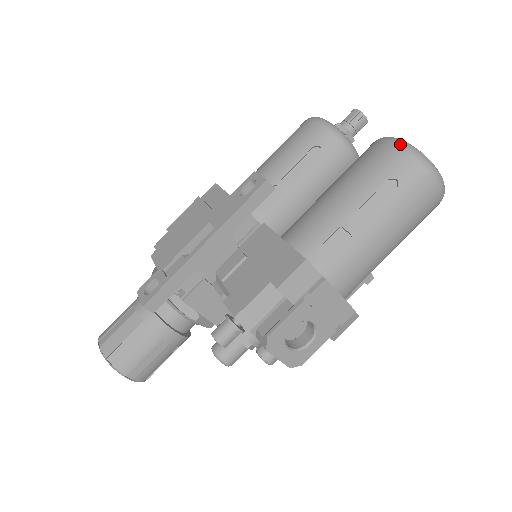
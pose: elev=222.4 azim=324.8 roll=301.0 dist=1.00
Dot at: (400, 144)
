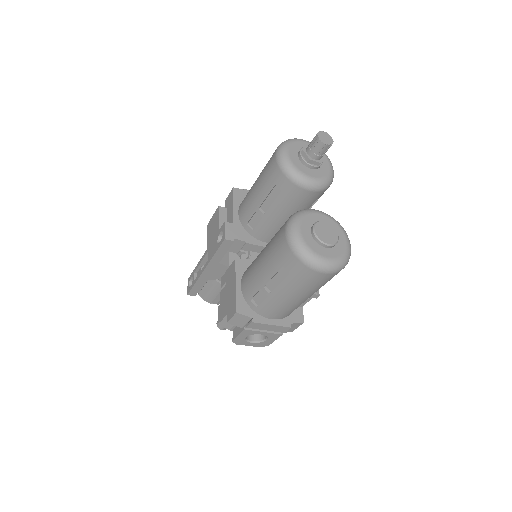
Dot at: (289, 241)
